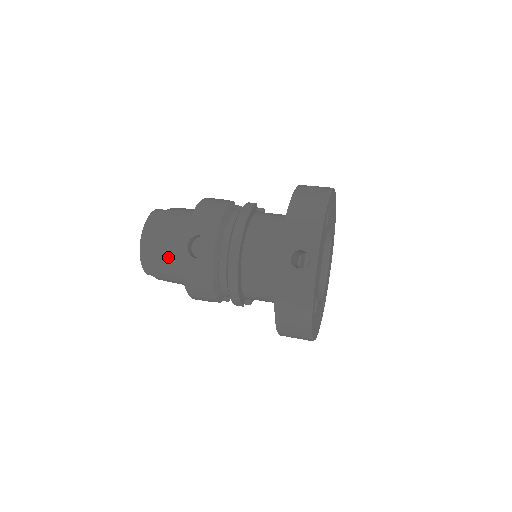
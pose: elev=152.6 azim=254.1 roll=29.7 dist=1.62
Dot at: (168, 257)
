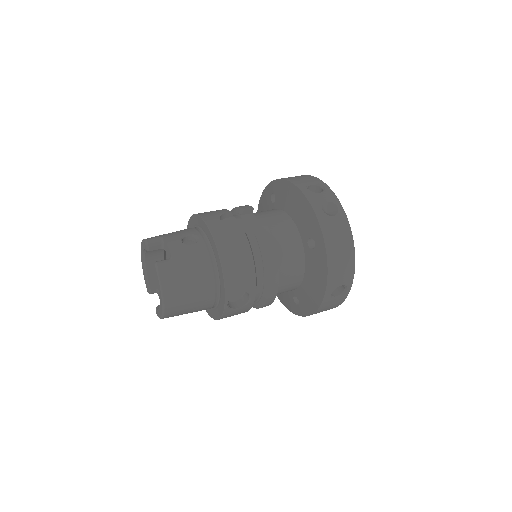
Dot at: (197, 309)
